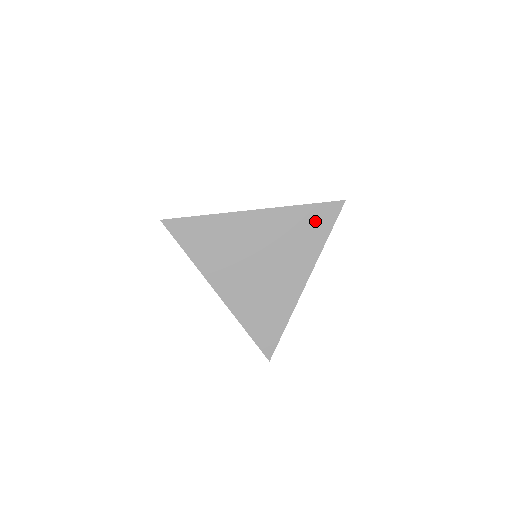
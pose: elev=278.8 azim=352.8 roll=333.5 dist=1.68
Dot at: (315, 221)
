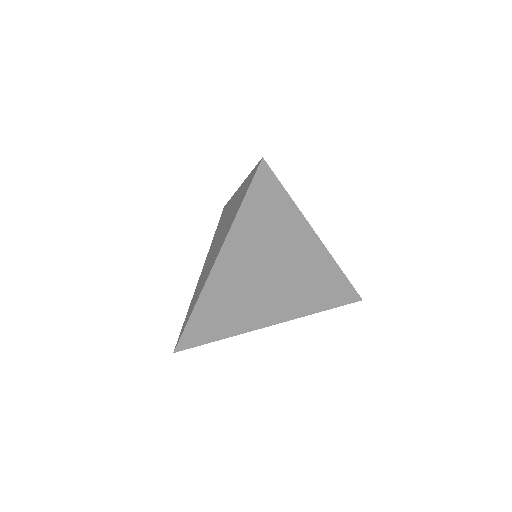
Dot at: (264, 204)
